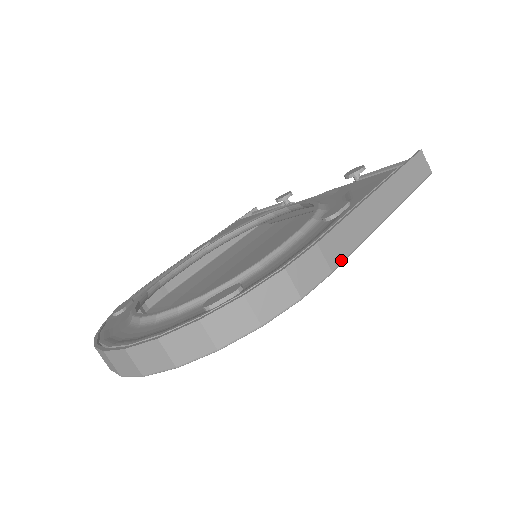
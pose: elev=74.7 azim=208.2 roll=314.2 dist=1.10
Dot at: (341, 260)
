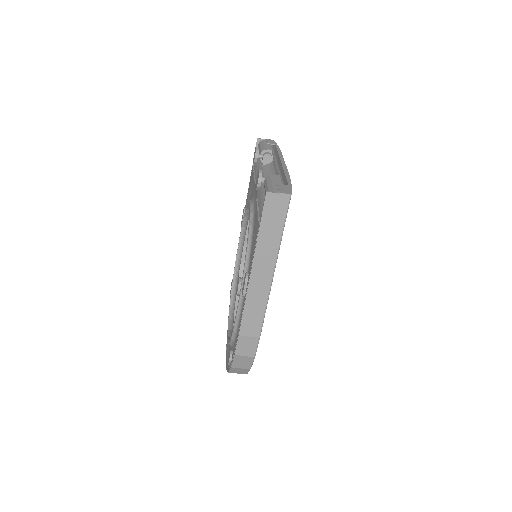
Dot at: (260, 328)
